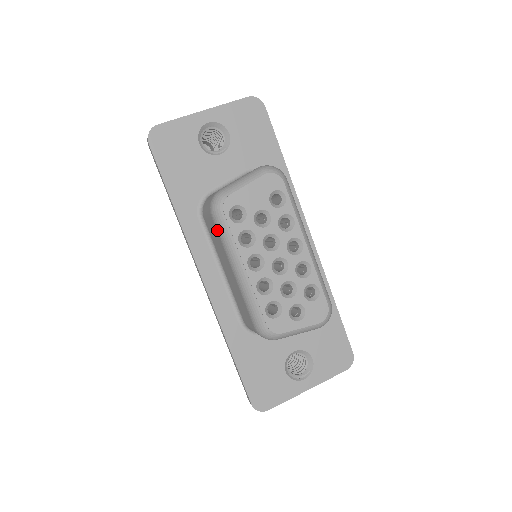
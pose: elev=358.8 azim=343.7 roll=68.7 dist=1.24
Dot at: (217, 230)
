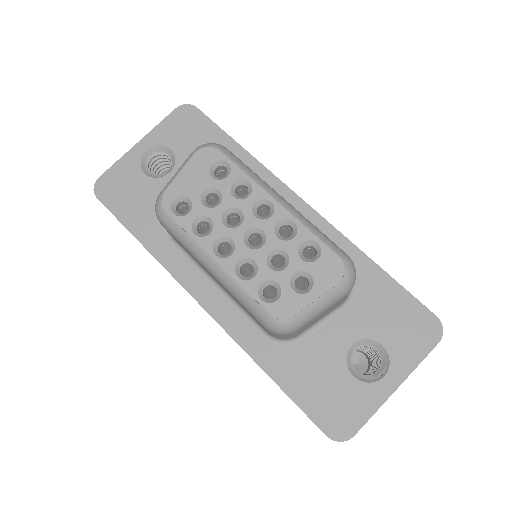
Dot at: (173, 236)
